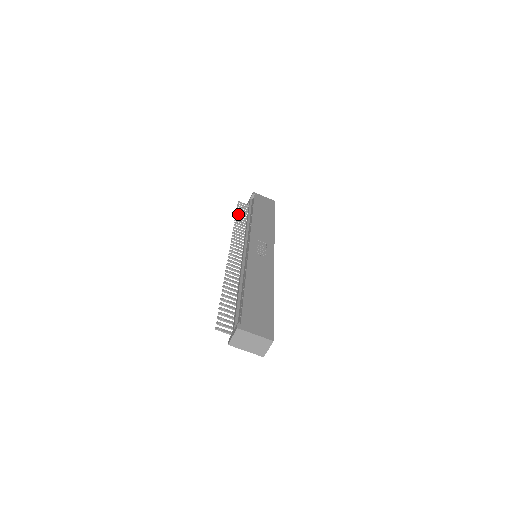
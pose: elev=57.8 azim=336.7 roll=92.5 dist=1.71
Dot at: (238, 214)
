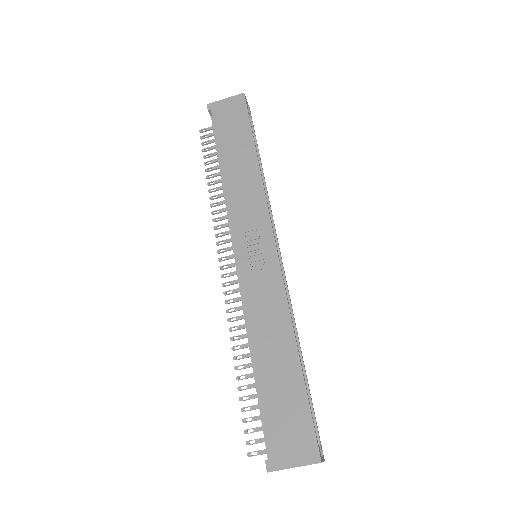
Dot at: (208, 164)
